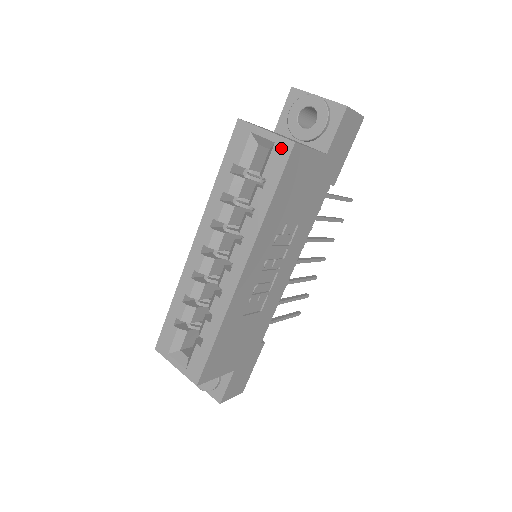
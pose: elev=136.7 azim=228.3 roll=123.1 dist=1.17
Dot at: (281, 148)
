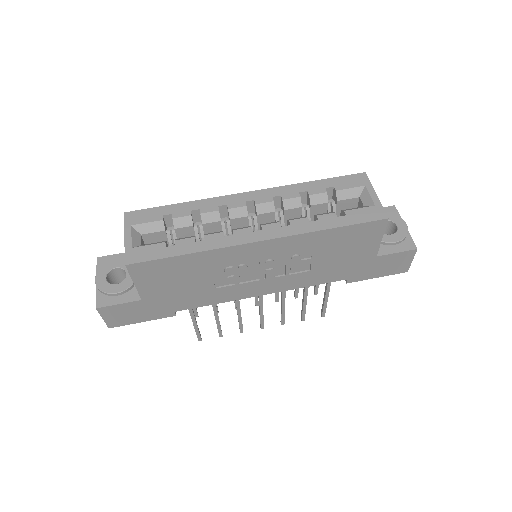
Dot at: (376, 212)
